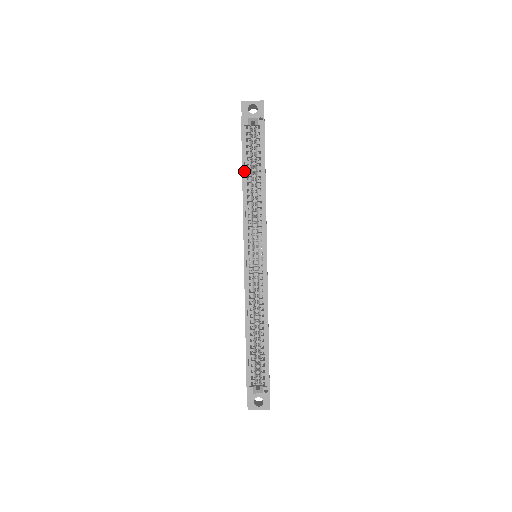
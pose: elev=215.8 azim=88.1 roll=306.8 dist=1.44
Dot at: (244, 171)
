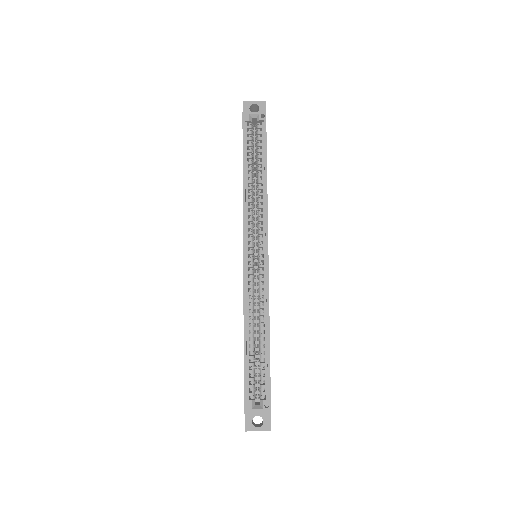
Dot at: (245, 165)
